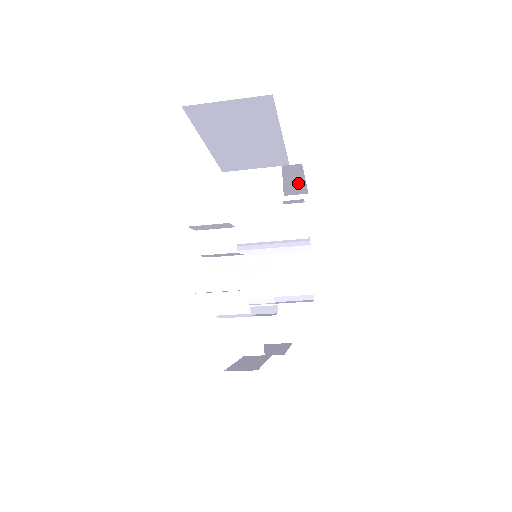
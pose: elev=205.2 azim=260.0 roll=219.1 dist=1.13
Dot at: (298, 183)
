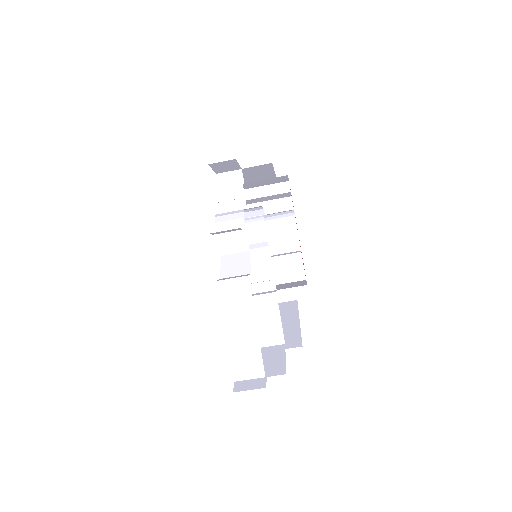
Dot at: occluded
